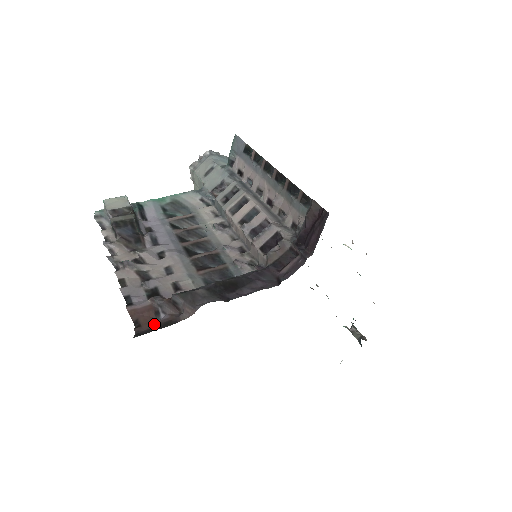
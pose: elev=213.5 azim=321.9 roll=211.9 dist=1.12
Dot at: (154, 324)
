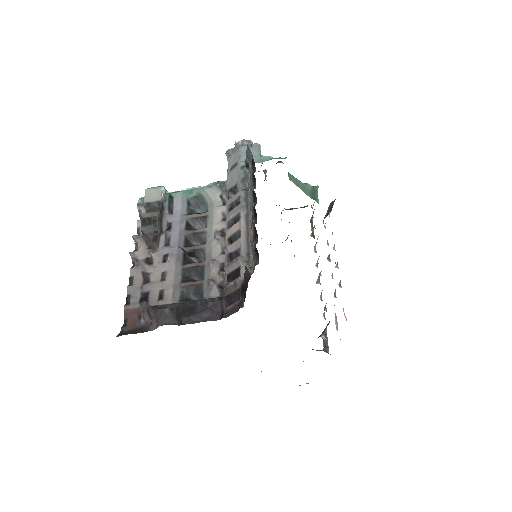
Dot at: (134, 327)
